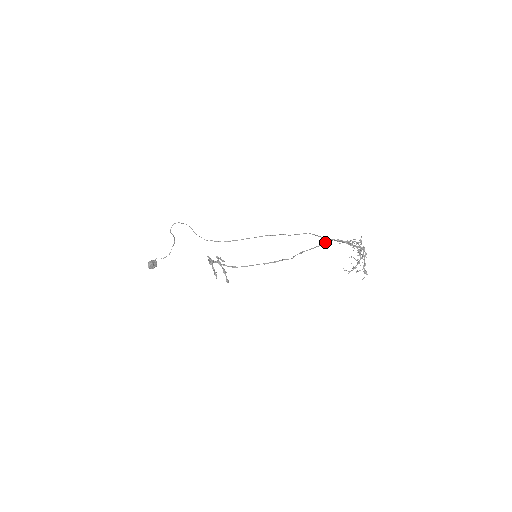
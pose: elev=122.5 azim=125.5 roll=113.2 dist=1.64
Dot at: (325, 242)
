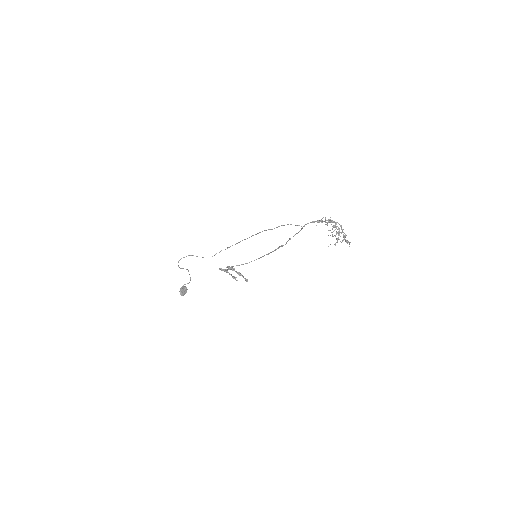
Dot at: occluded
